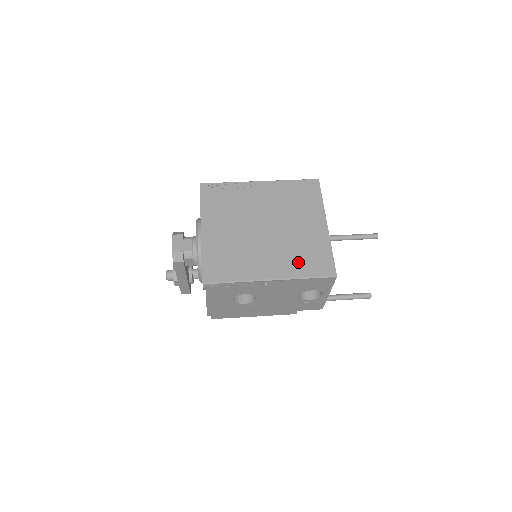
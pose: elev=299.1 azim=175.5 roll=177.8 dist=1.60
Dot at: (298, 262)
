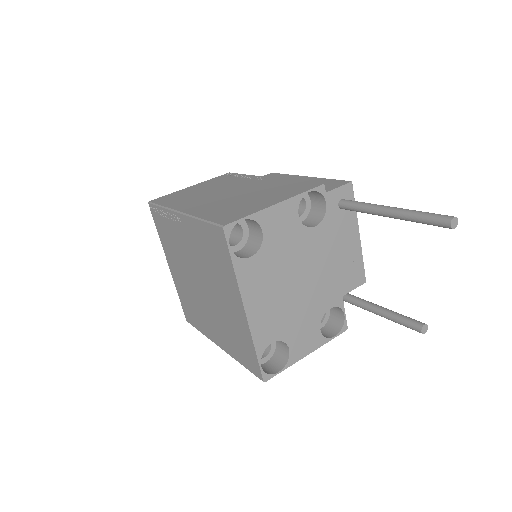
Dot at: (232, 344)
